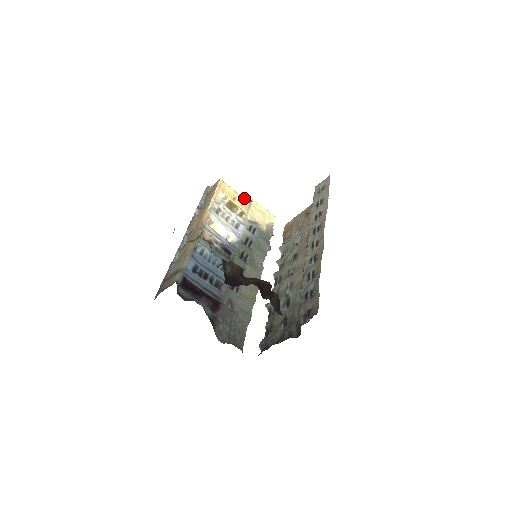
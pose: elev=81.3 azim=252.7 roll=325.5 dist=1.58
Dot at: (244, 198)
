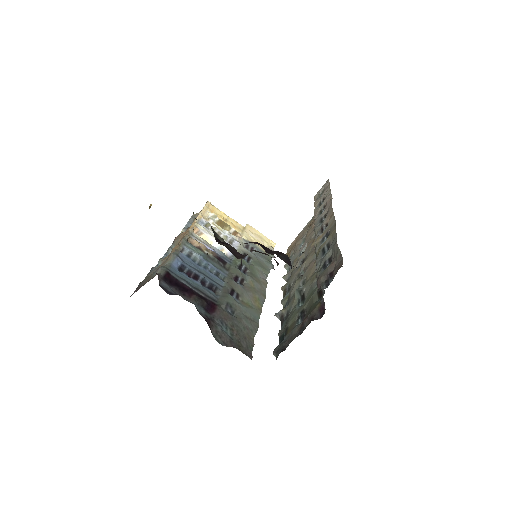
Dot at: (237, 222)
